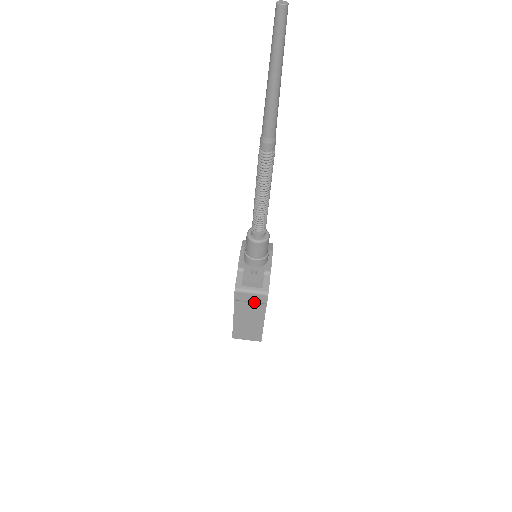
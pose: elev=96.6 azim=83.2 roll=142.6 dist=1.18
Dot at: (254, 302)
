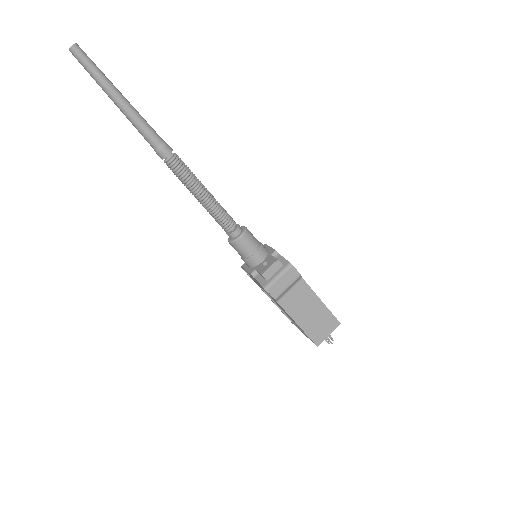
Dot at: (291, 284)
